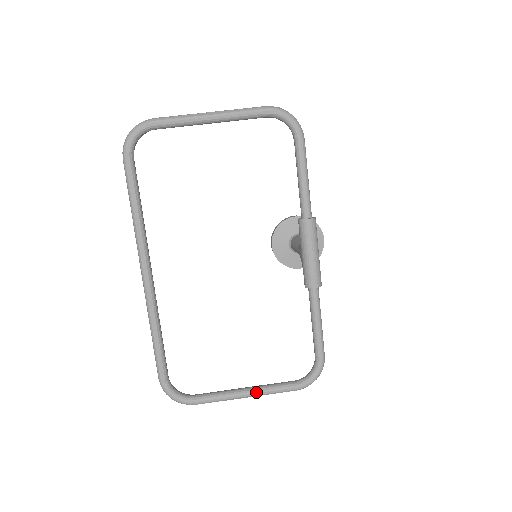
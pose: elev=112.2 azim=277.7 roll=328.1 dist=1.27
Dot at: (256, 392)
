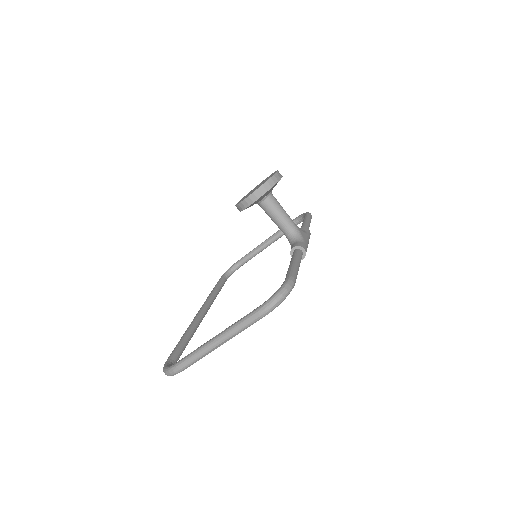
Dot at: occluded
